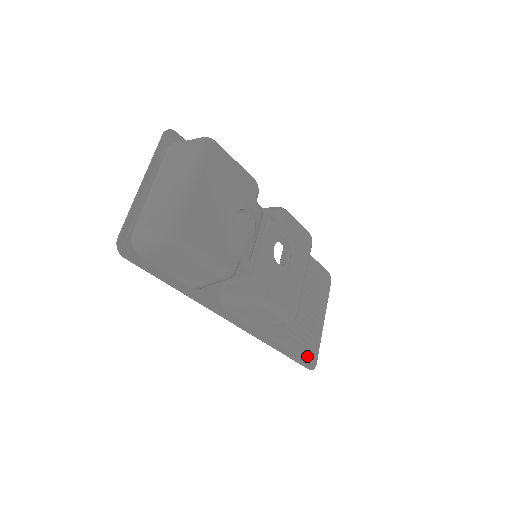
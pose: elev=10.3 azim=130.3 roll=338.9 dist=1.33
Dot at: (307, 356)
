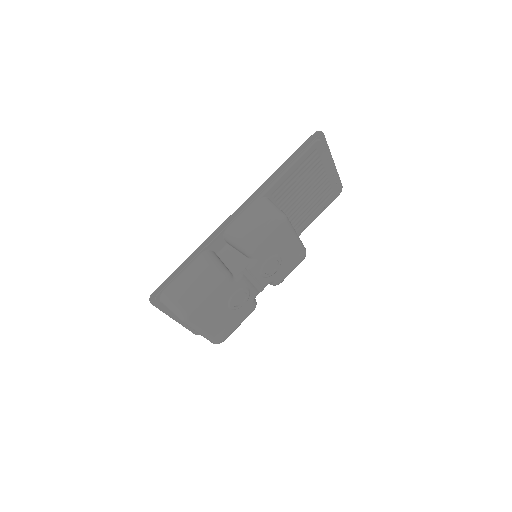
Dot at: (331, 199)
